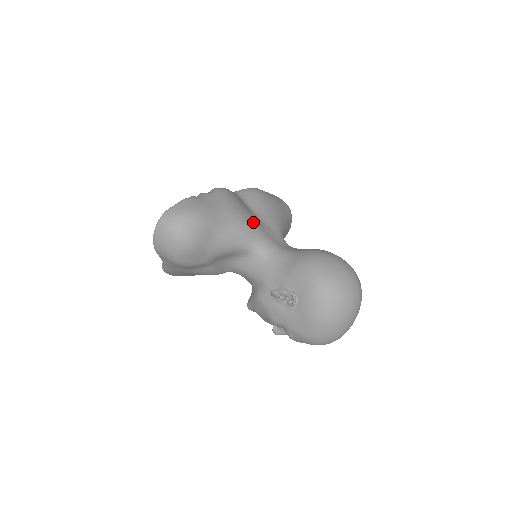
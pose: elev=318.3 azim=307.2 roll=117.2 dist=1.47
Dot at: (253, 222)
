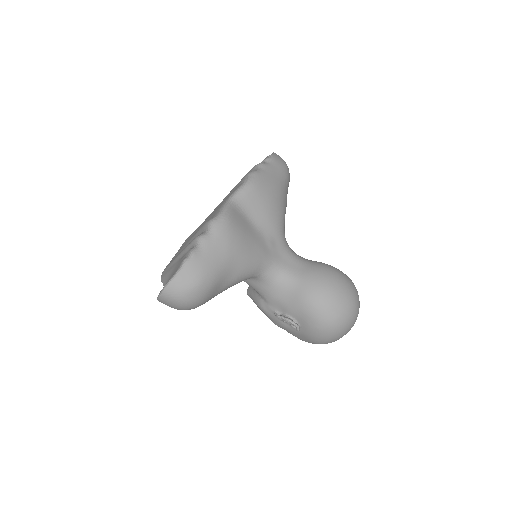
Dot at: (257, 251)
